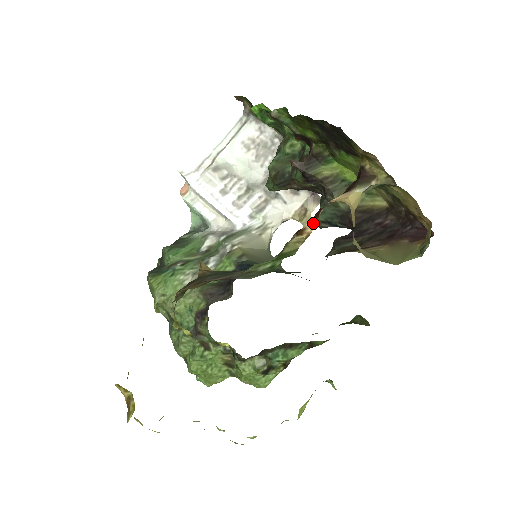
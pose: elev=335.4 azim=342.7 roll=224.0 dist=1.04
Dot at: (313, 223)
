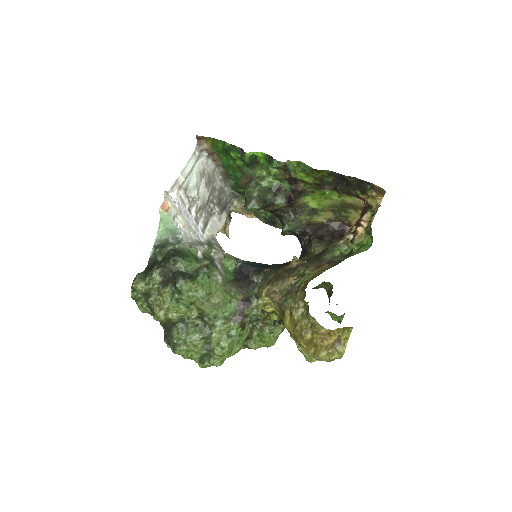
Dot at: (361, 228)
